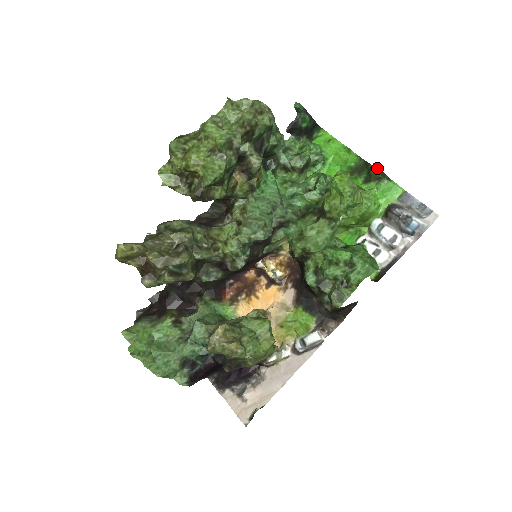
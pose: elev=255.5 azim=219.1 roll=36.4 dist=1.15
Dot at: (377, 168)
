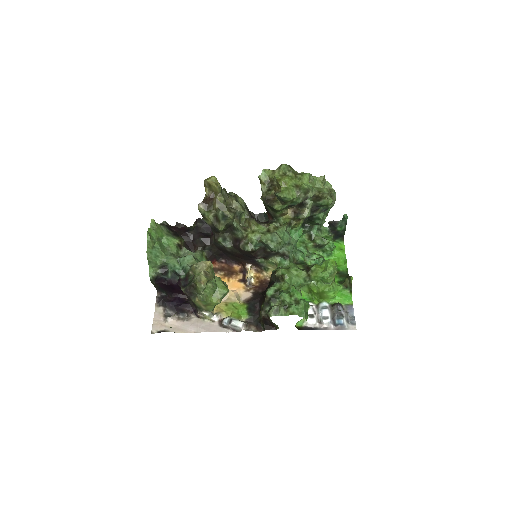
Dot at: (351, 280)
